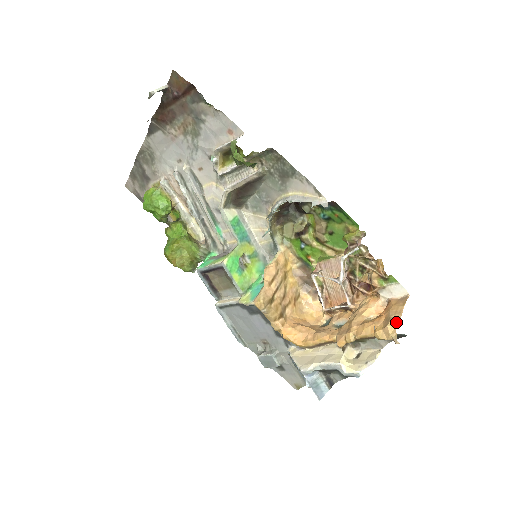
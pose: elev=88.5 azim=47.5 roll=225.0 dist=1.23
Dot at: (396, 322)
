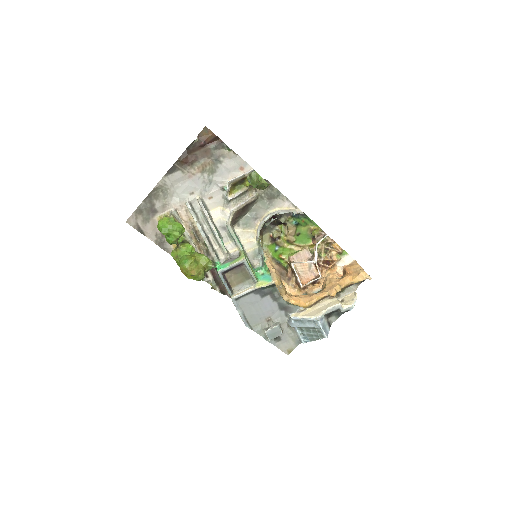
Dot at: (363, 270)
